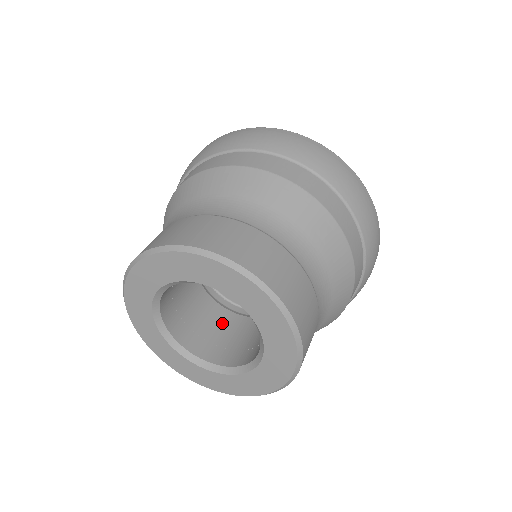
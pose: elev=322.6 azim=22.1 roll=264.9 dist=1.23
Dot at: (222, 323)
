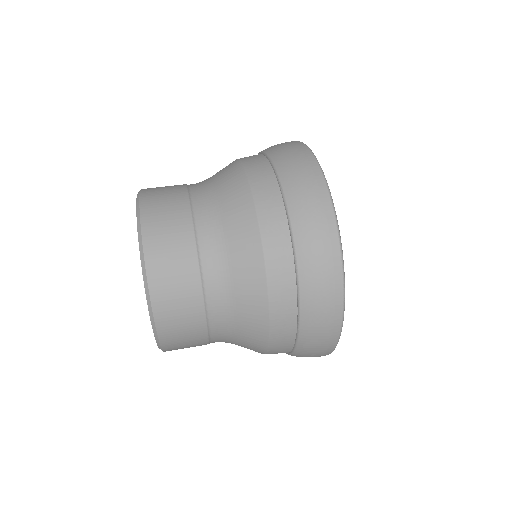
Dot at: occluded
